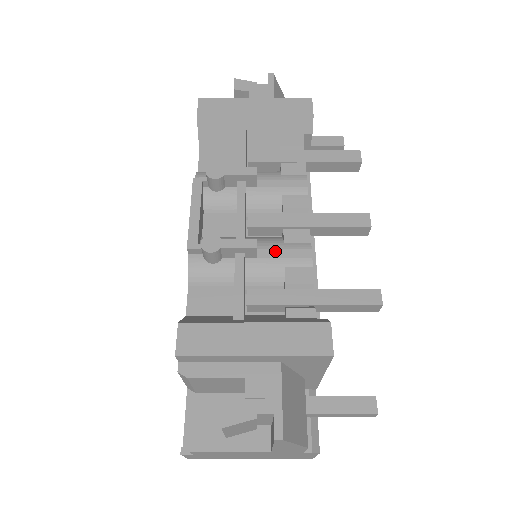
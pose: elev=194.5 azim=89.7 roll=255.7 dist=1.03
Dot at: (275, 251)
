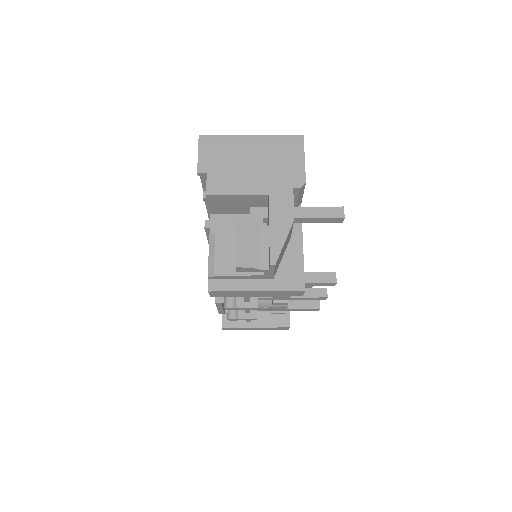
Dot at: (267, 308)
